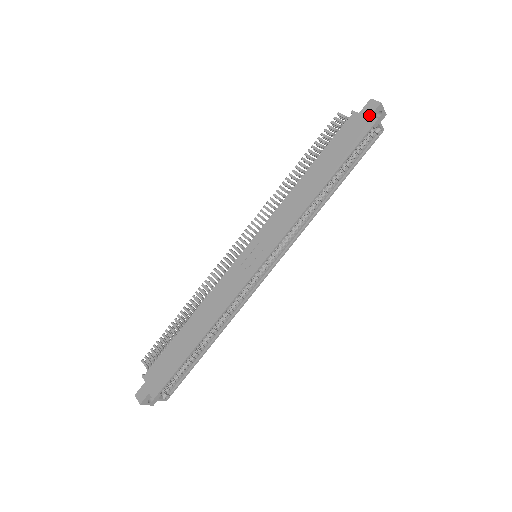
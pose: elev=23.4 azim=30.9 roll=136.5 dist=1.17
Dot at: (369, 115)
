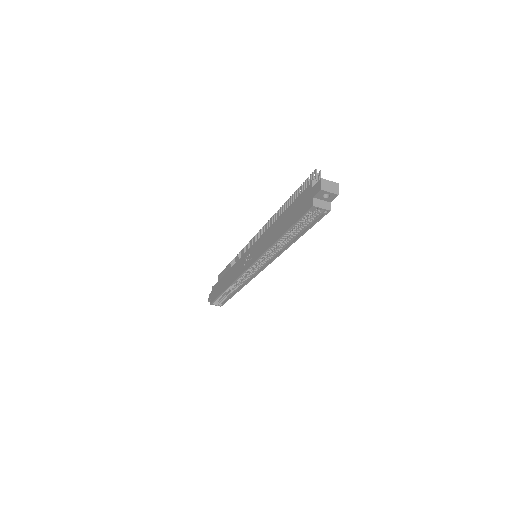
Dot at: (312, 196)
